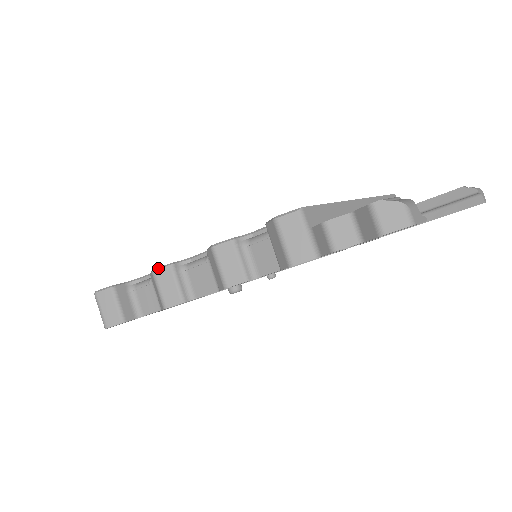
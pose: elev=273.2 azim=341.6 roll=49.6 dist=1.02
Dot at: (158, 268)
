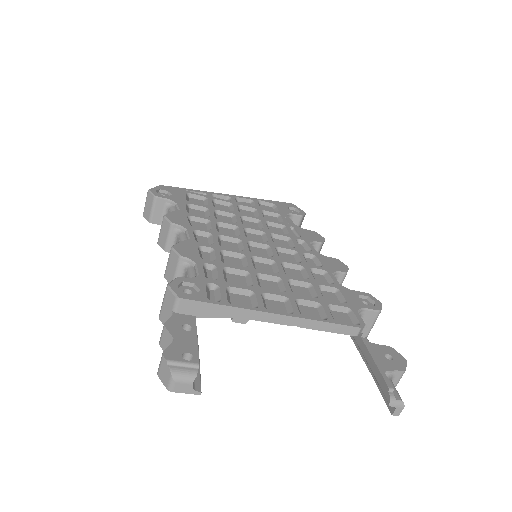
Dot at: (166, 218)
